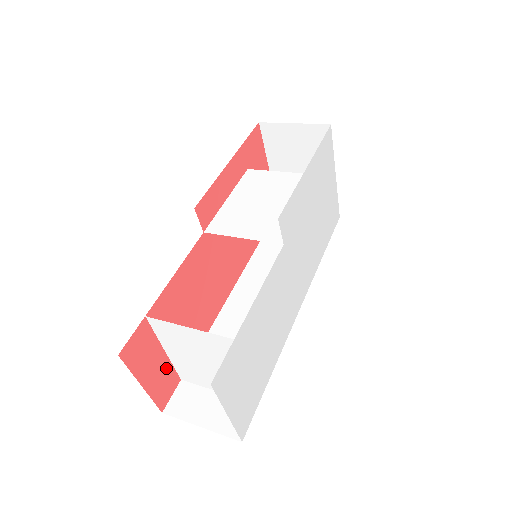
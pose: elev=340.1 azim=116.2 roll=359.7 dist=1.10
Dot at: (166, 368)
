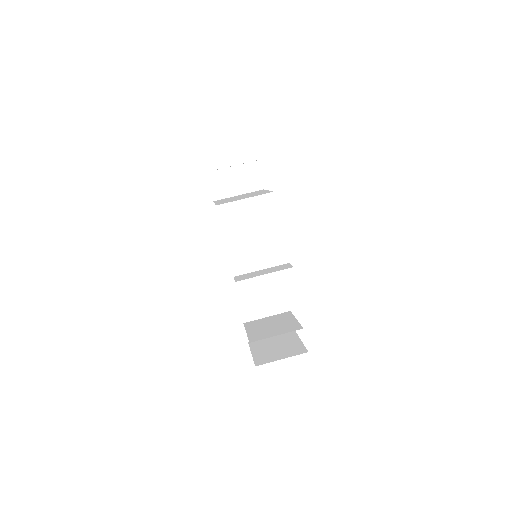
Dot at: occluded
